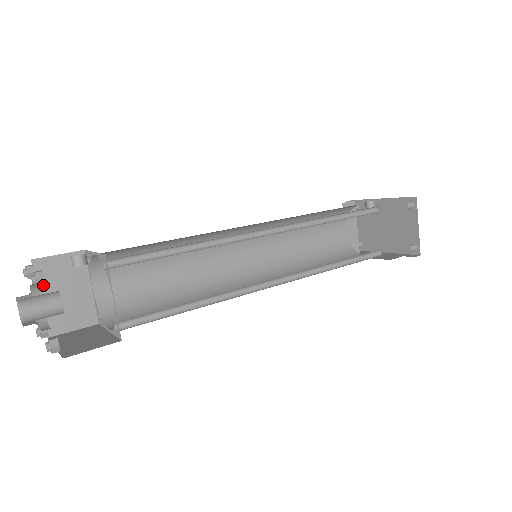
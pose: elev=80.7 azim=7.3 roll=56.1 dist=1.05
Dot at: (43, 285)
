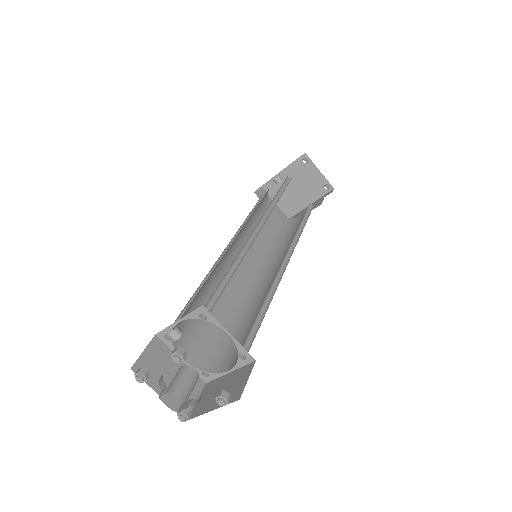
Dot at: (186, 357)
